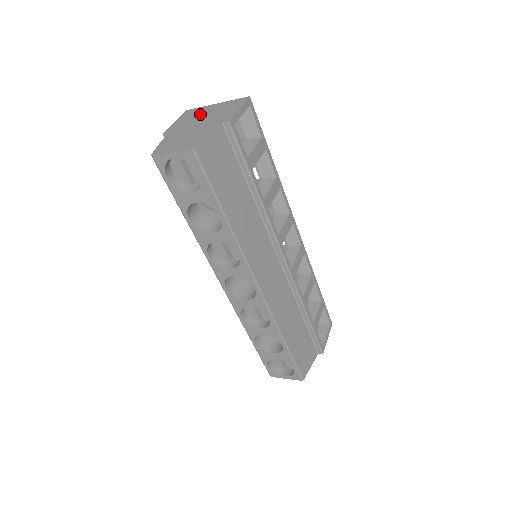
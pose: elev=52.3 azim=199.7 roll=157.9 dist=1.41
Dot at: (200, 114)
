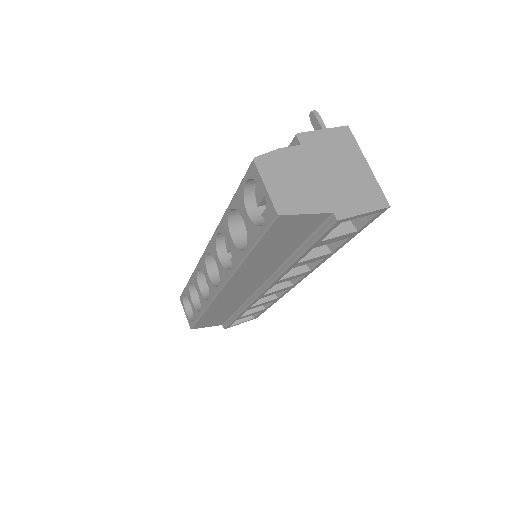
Dot at: (344, 159)
